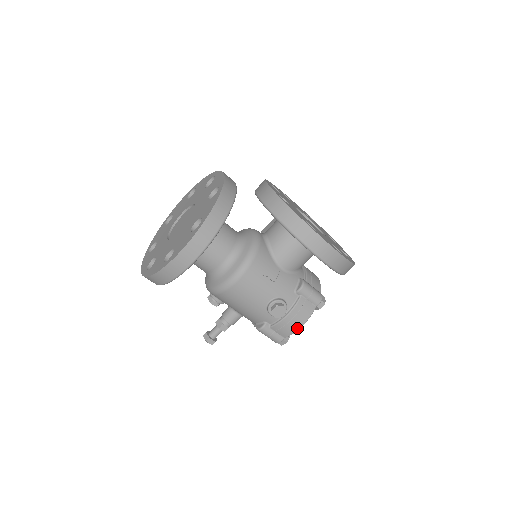
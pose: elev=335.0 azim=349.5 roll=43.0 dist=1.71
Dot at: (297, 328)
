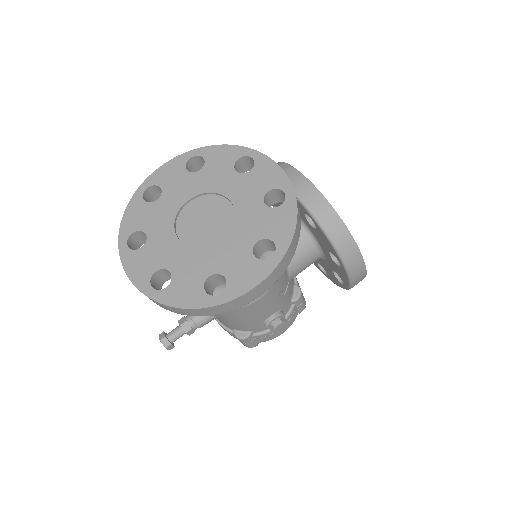
Dot at: (278, 335)
